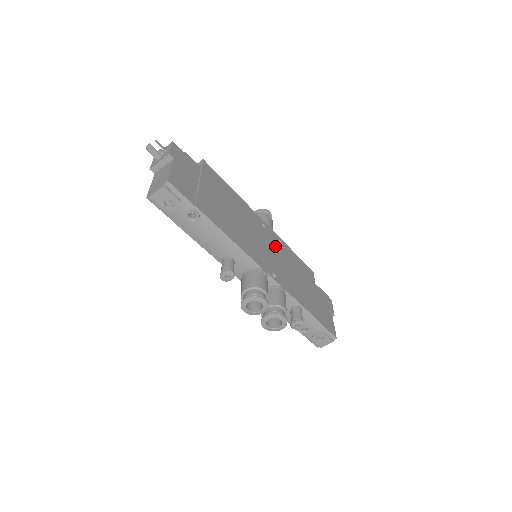
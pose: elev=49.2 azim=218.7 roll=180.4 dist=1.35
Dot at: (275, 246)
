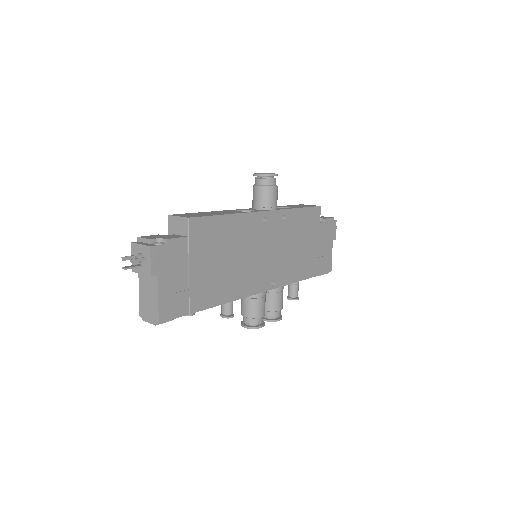
Dot at: (277, 234)
